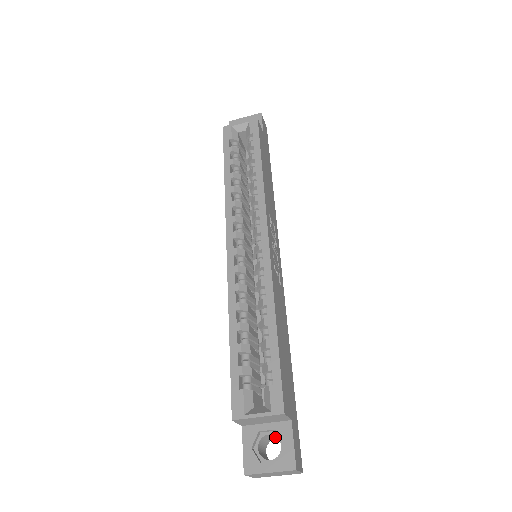
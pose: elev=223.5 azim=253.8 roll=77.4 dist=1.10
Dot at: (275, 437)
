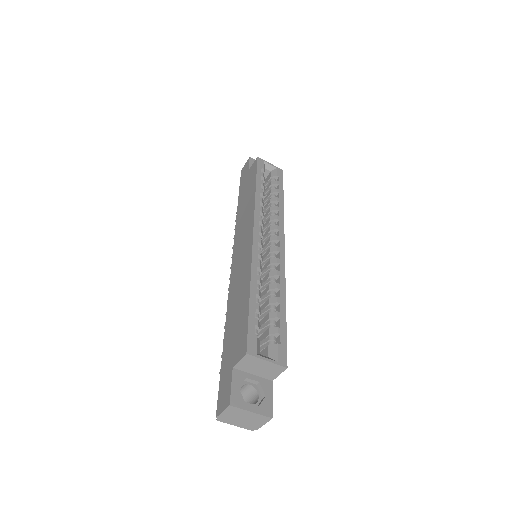
Dot at: (242, 393)
